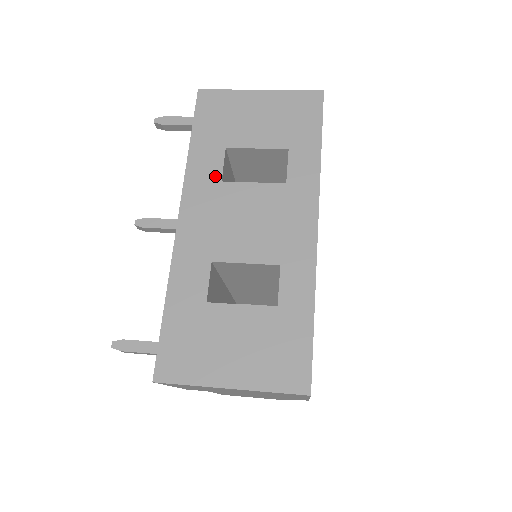
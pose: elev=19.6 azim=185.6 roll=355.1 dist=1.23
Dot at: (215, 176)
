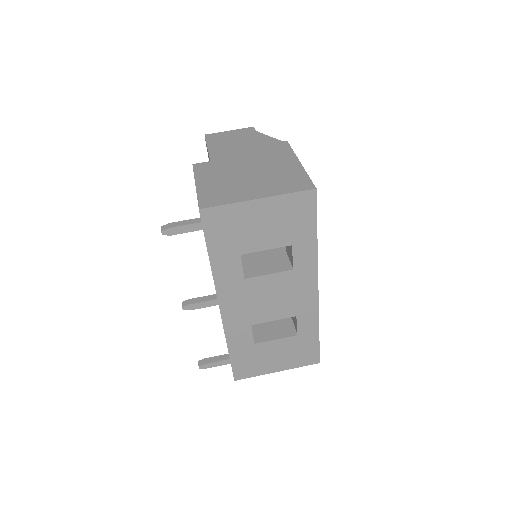
Dot at: (238, 277)
